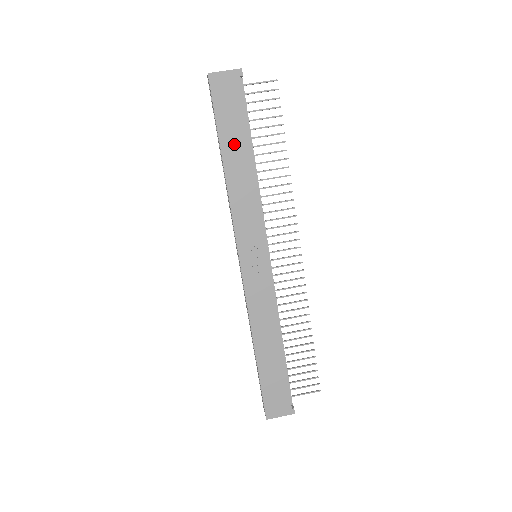
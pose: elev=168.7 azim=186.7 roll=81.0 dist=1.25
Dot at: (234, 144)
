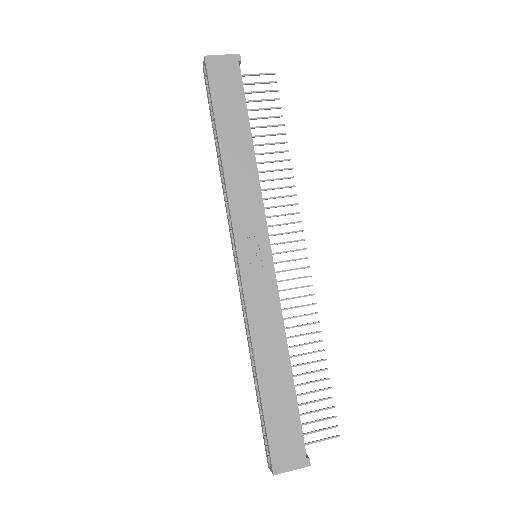
Dot at: (232, 127)
